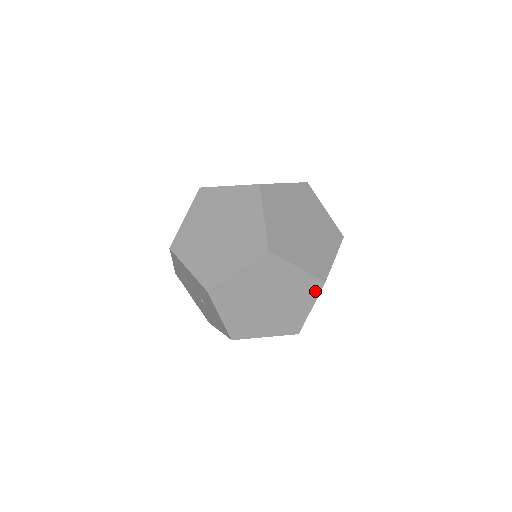
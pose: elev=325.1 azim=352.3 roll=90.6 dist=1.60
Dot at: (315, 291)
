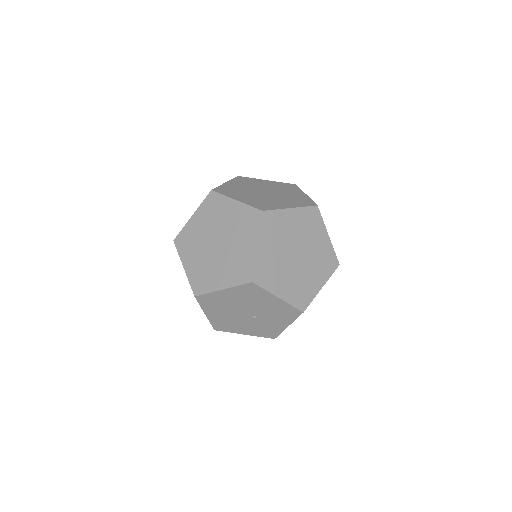
Dot at: occluded
